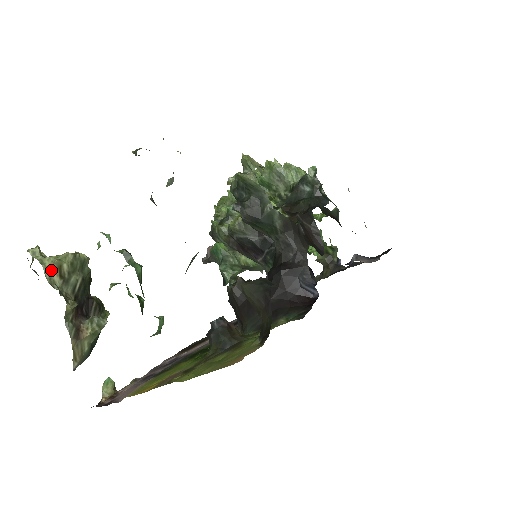
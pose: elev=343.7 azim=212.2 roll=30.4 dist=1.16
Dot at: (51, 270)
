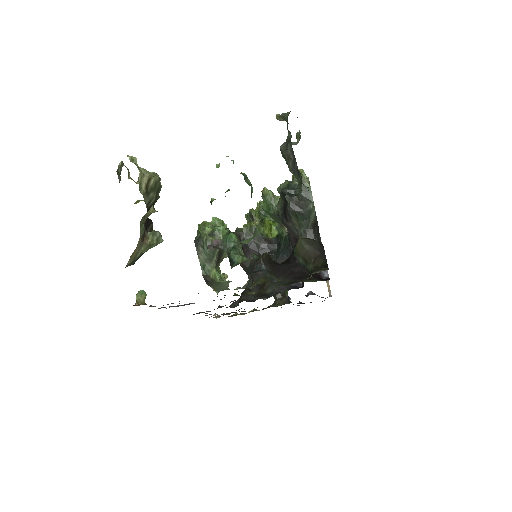
Dot at: (144, 178)
